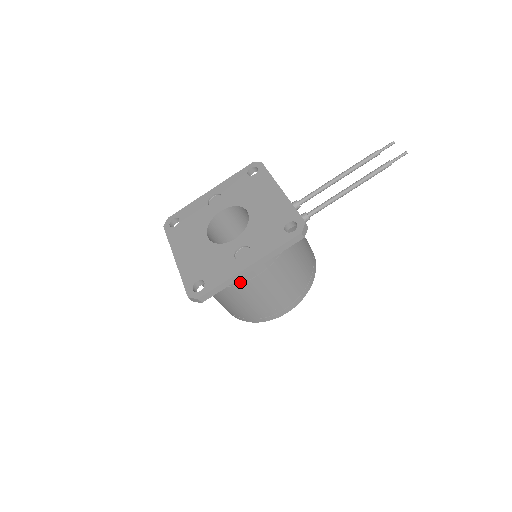
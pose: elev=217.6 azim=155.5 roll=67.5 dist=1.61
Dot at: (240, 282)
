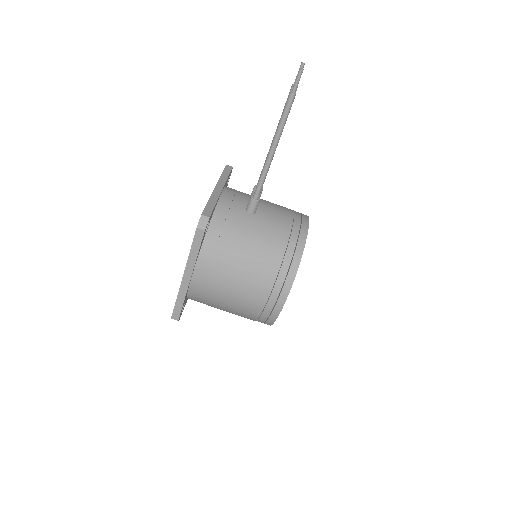
Dot at: (199, 292)
